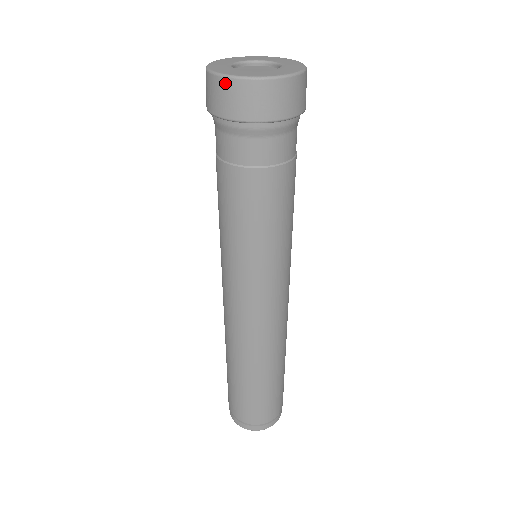
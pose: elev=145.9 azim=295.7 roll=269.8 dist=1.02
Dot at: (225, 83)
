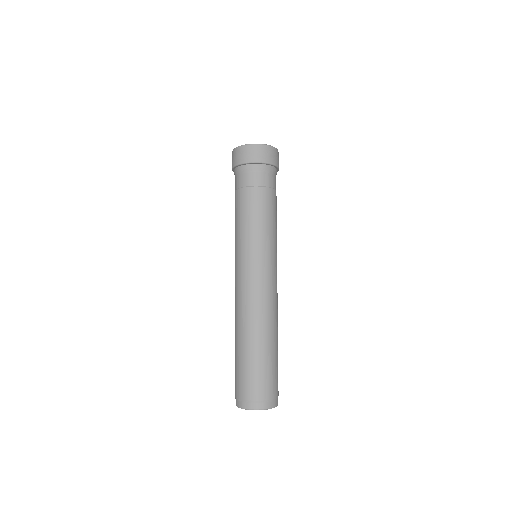
Dot at: (232, 153)
